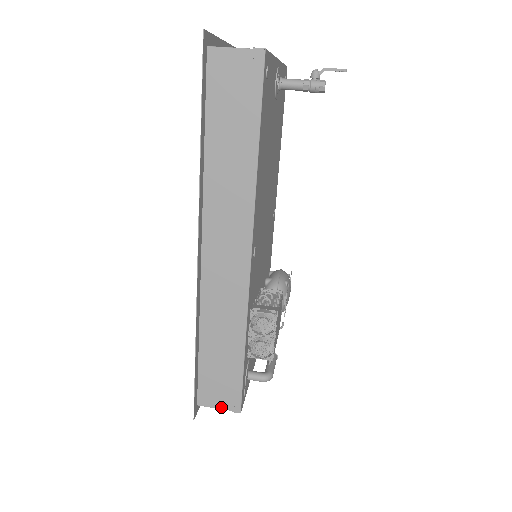
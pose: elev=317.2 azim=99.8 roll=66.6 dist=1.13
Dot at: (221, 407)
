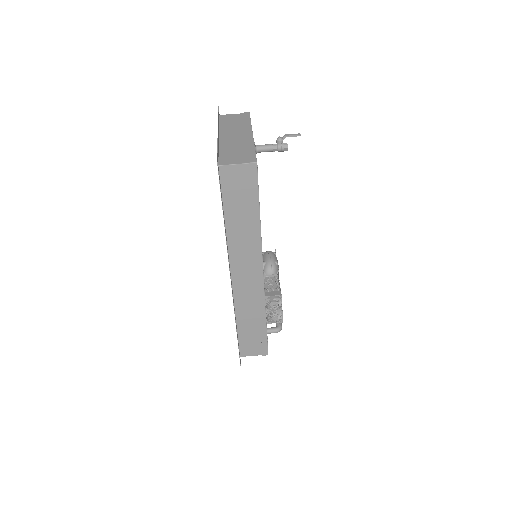
Dot at: (255, 355)
